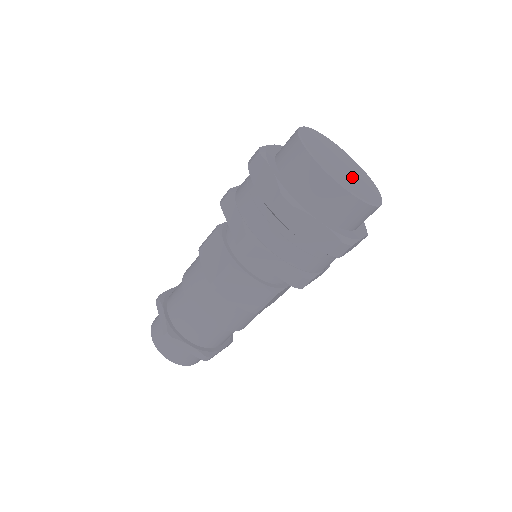
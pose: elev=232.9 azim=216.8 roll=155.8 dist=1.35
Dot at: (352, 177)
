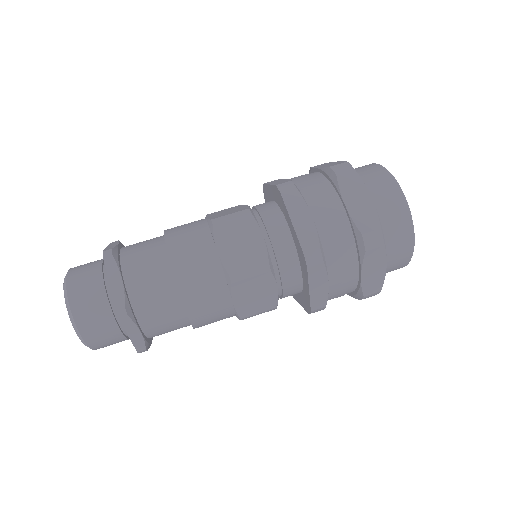
Dot at: occluded
